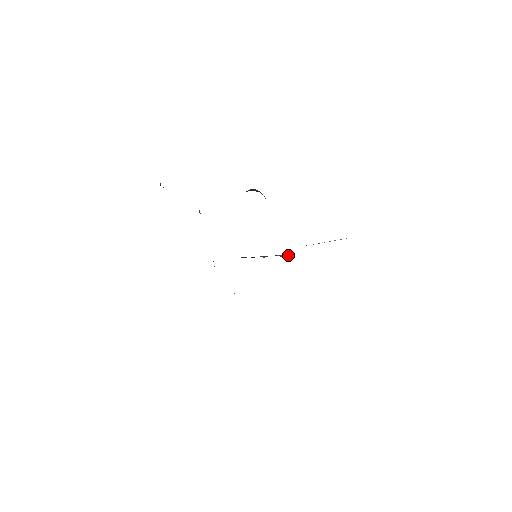
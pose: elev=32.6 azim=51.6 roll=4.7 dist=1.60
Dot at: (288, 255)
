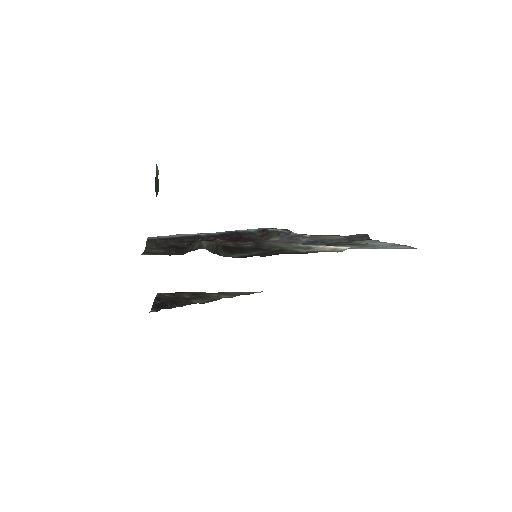
Dot at: (303, 237)
